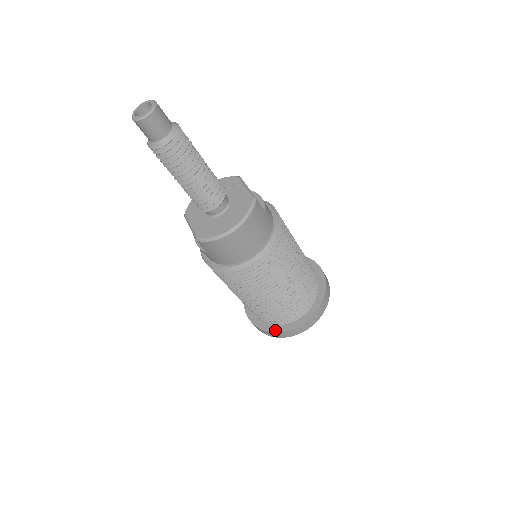
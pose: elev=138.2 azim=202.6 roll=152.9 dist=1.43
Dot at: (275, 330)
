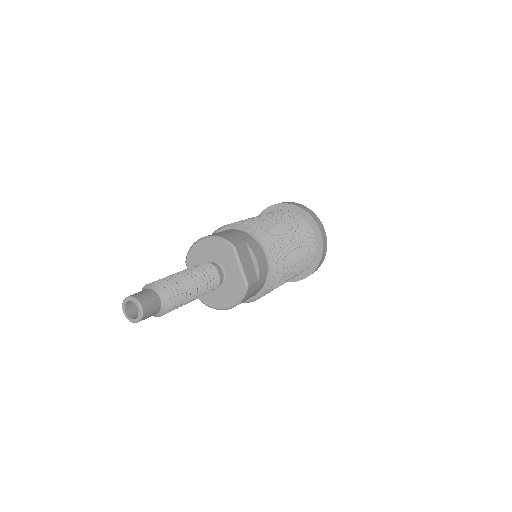
Dot at: occluded
